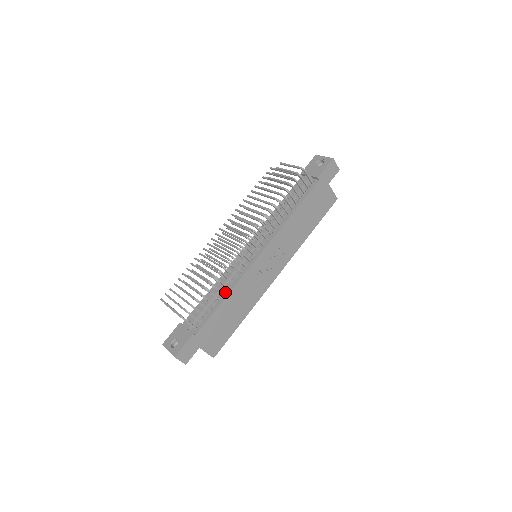
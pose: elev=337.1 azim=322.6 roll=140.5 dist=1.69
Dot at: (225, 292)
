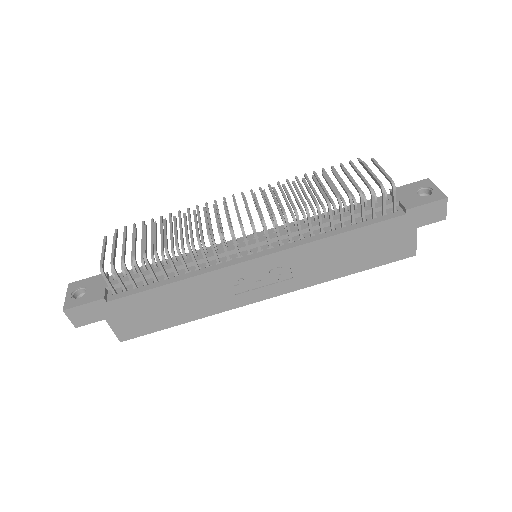
Dot at: (181, 274)
